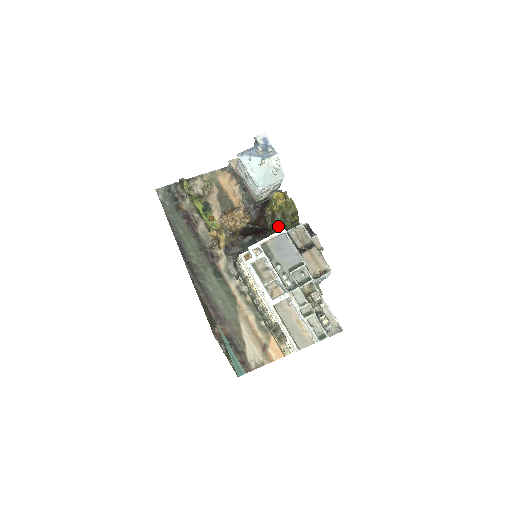
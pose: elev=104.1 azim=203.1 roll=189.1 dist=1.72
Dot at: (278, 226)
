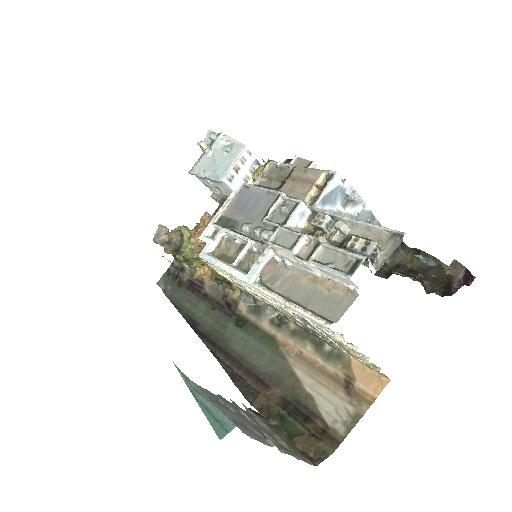
Dot at: occluded
